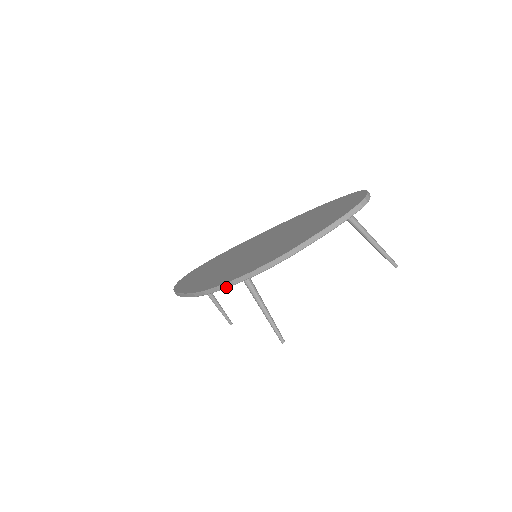
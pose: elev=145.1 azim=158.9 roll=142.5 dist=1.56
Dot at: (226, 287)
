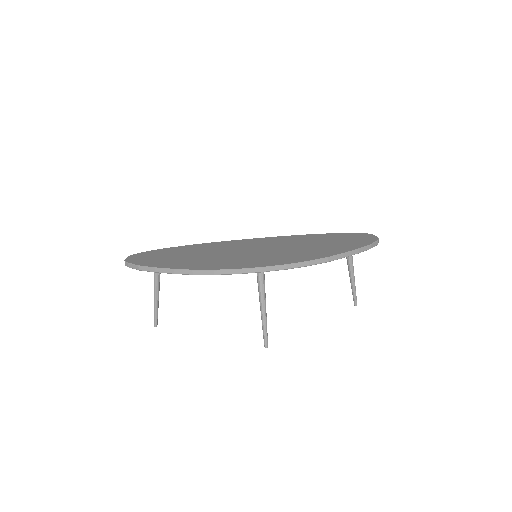
Dot at: (250, 272)
